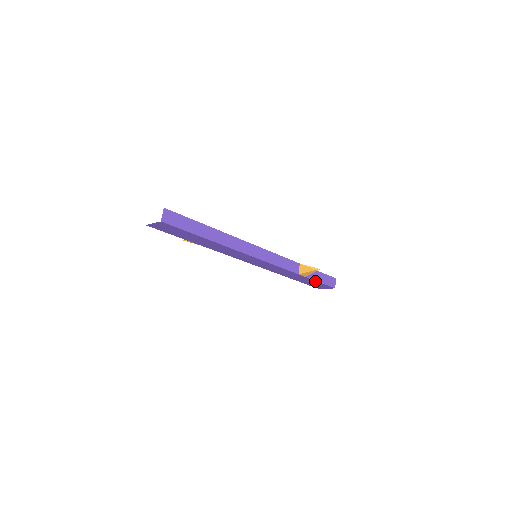
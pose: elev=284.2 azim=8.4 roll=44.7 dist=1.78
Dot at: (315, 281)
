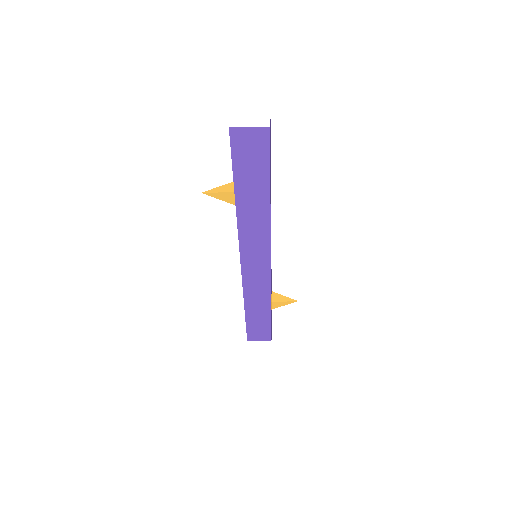
Dot at: (269, 321)
